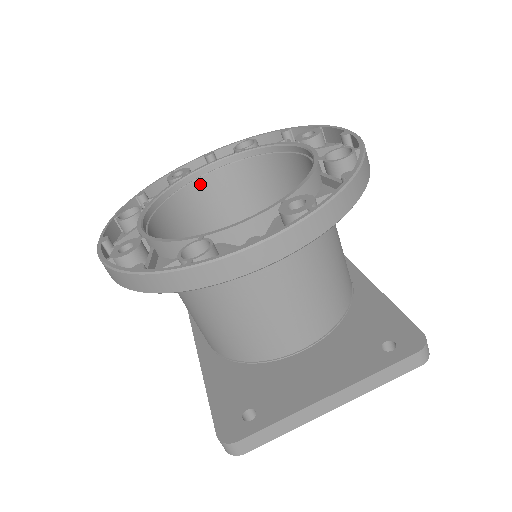
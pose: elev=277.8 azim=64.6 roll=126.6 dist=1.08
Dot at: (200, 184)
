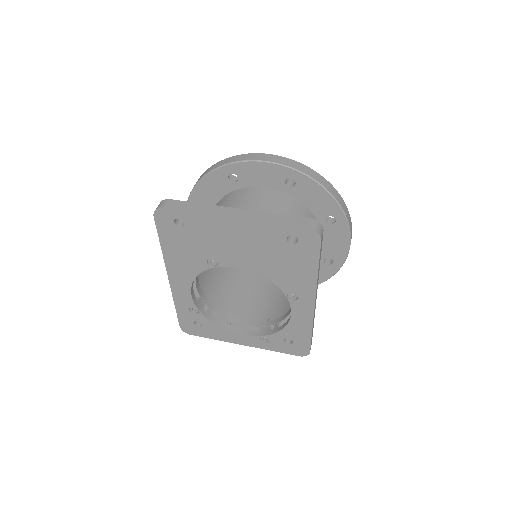
Dot at: occluded
